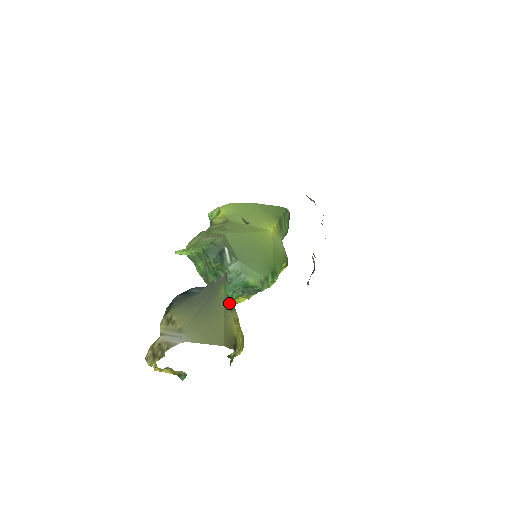
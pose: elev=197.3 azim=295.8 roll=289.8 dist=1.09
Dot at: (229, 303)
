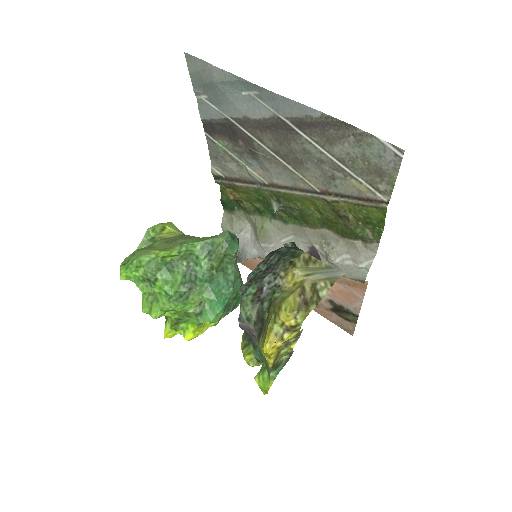
Dot at: occluded
